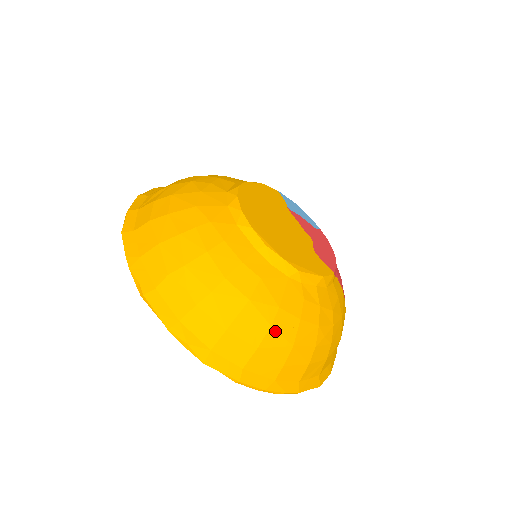
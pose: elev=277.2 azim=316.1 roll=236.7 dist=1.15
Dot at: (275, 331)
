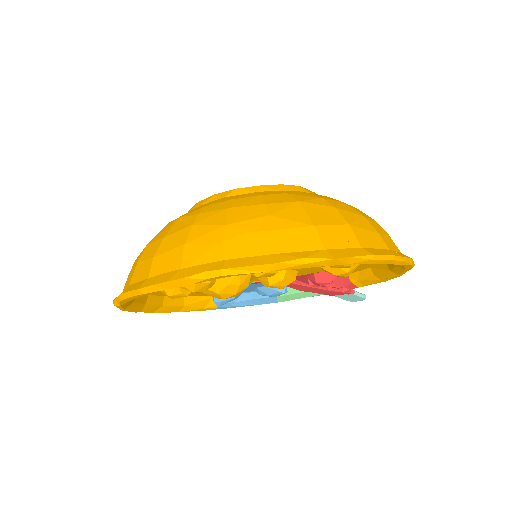
Dot at: (341, 210)
